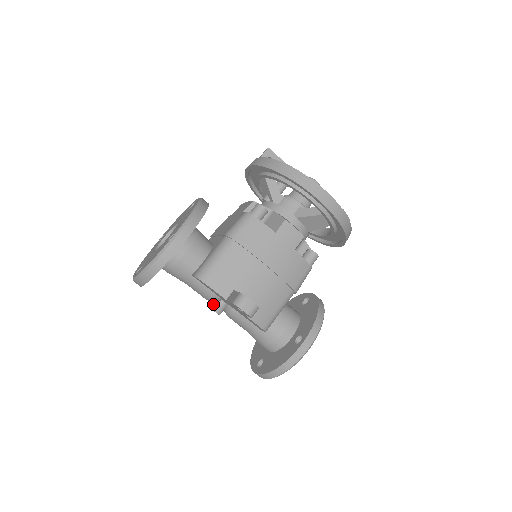
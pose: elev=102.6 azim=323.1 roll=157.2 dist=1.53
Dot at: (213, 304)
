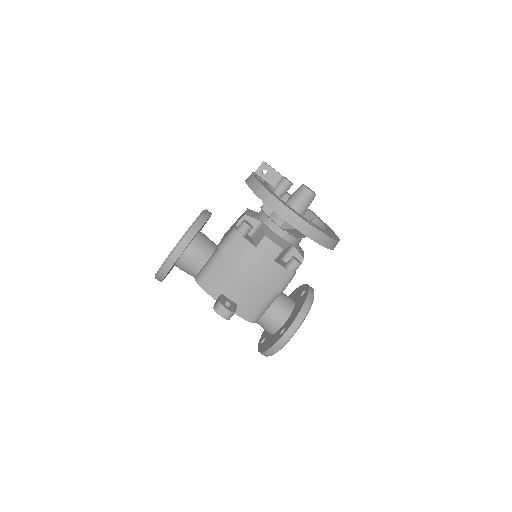
Dot at: occluded
